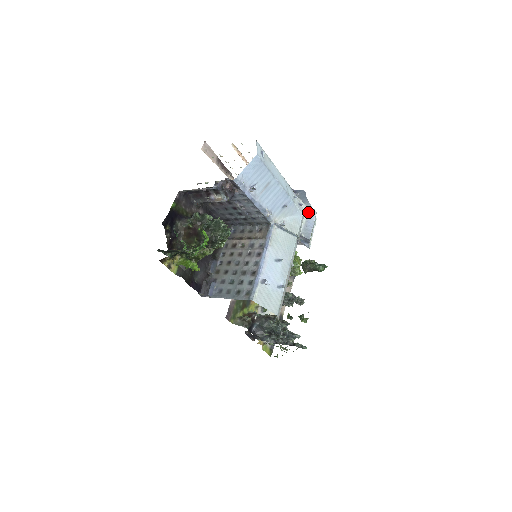
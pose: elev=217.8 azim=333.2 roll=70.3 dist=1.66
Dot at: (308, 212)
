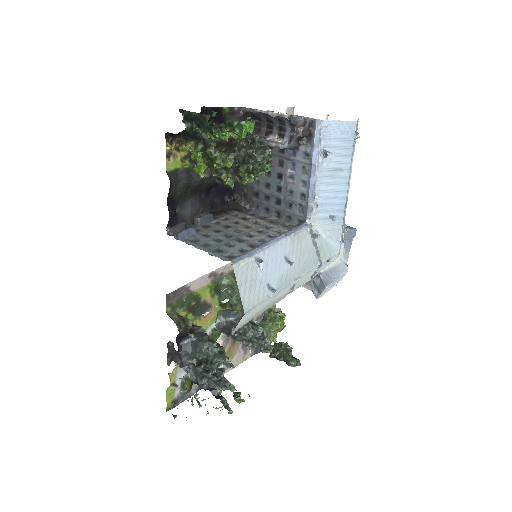
Dot at: (341, 261)
